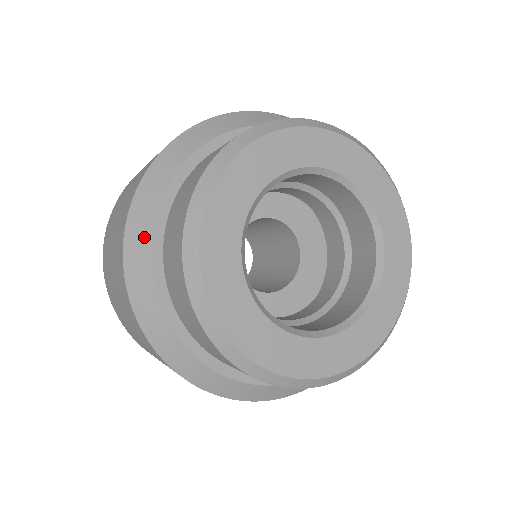
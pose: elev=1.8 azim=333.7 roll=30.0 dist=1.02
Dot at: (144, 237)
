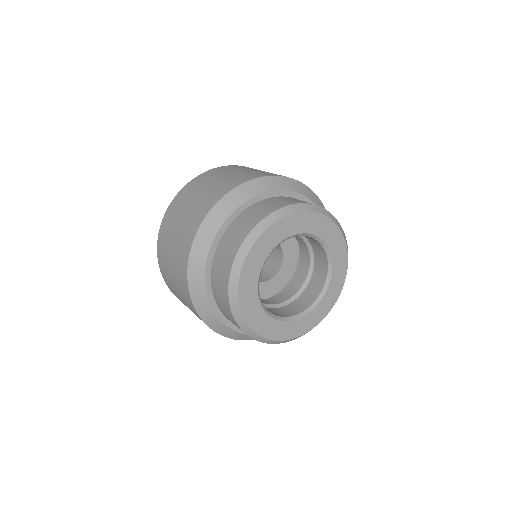
Dot at: (216, 226)
